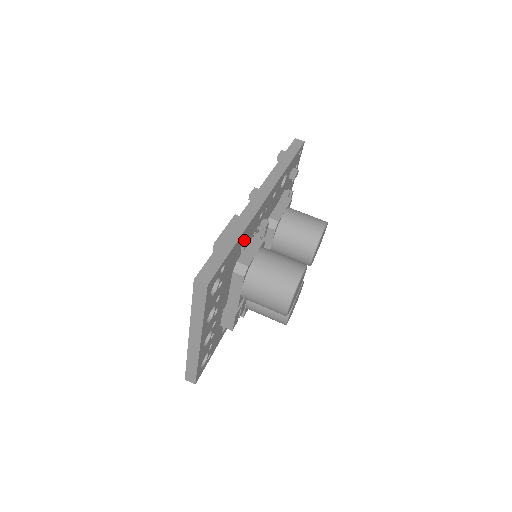
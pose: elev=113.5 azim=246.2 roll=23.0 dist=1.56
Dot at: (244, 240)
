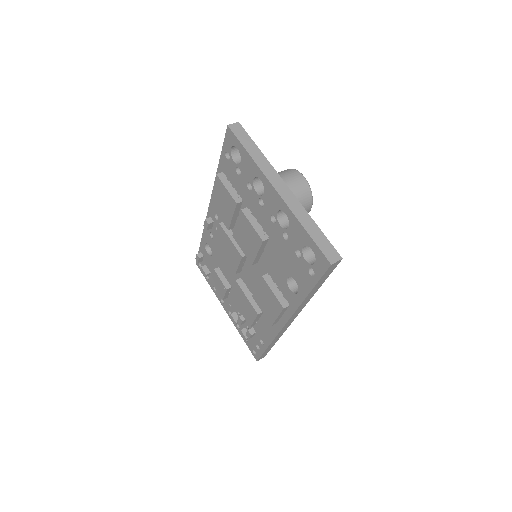
Dot at: occluded
